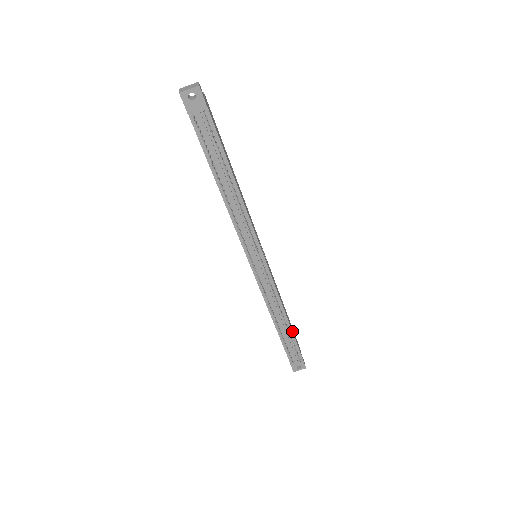
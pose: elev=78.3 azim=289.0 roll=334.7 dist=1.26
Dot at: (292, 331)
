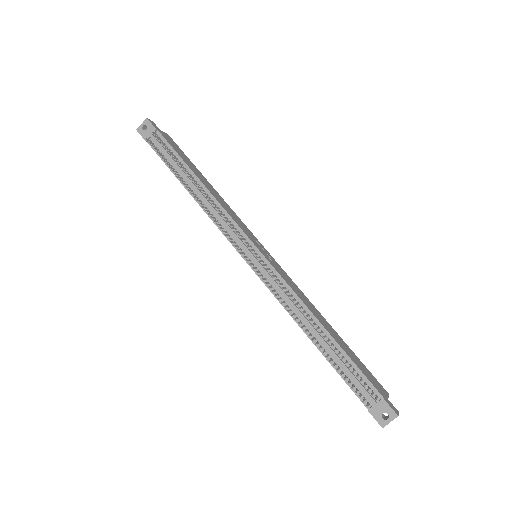
Dot at: (341, 348)
